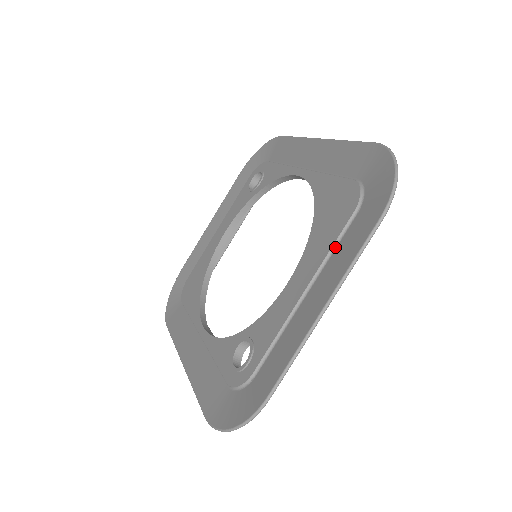
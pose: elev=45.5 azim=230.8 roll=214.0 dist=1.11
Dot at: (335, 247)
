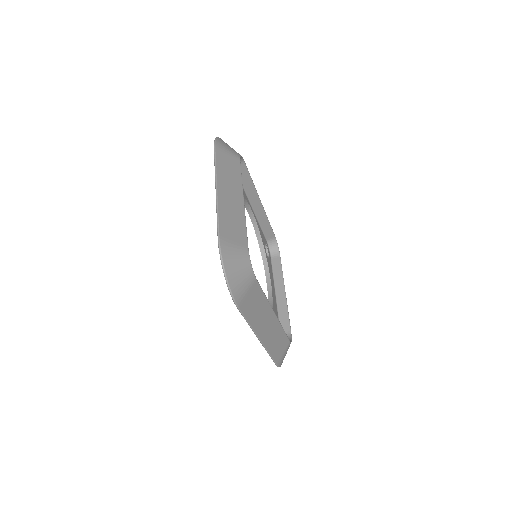
Dot at: occluded
